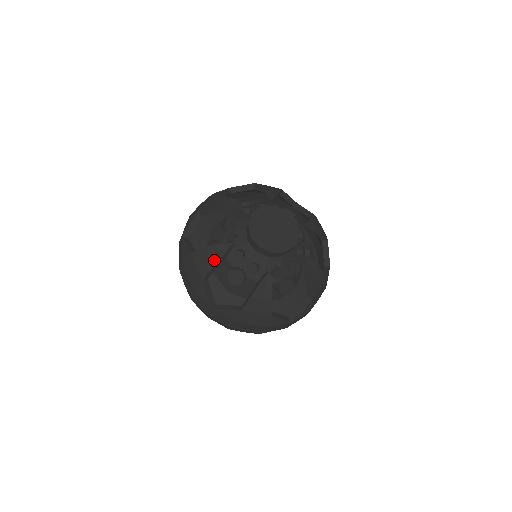
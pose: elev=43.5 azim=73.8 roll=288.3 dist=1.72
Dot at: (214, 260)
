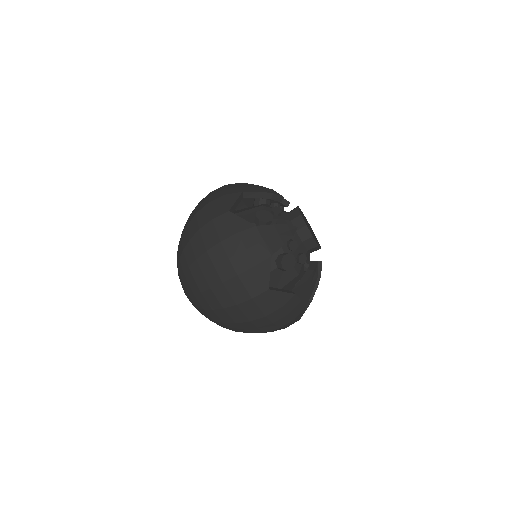
Dot at: (264, 191)
